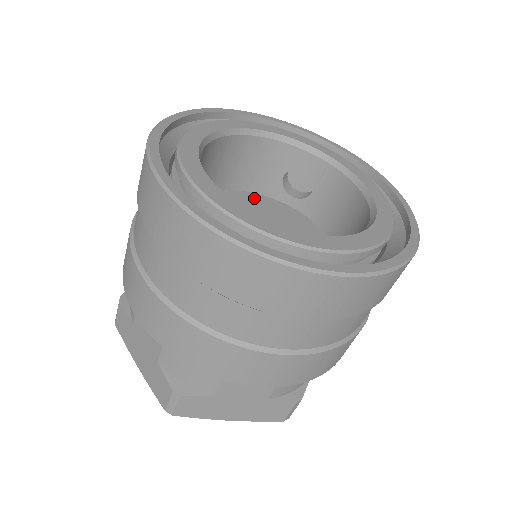
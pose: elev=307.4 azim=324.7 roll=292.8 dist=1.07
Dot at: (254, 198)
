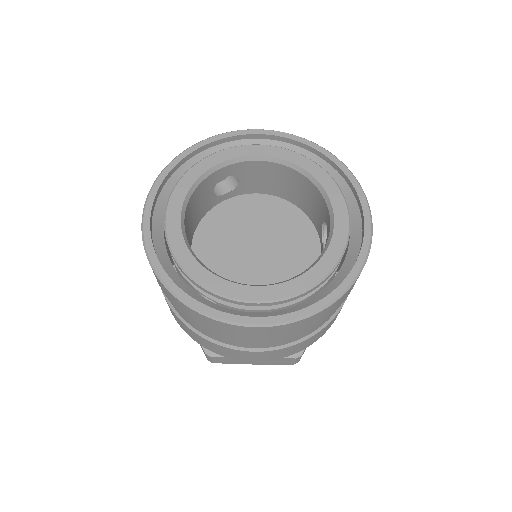
Dot at: (209, 223)
